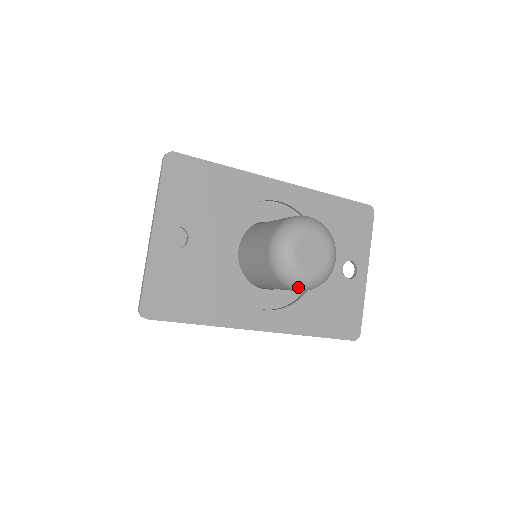
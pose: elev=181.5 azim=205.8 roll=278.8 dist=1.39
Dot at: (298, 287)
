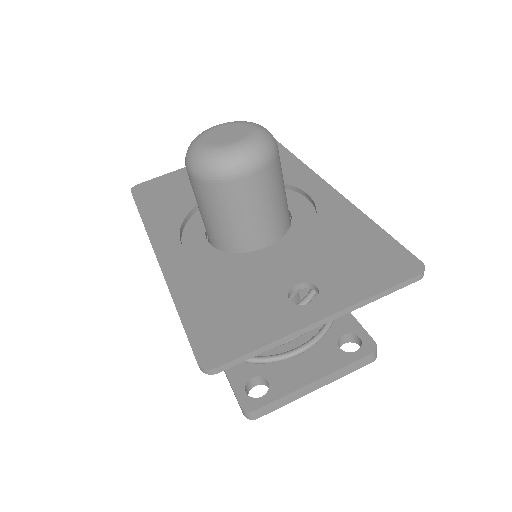
Dot at: (187, 158)
